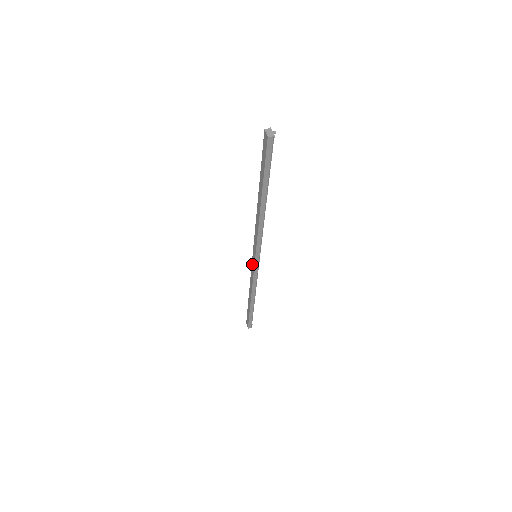
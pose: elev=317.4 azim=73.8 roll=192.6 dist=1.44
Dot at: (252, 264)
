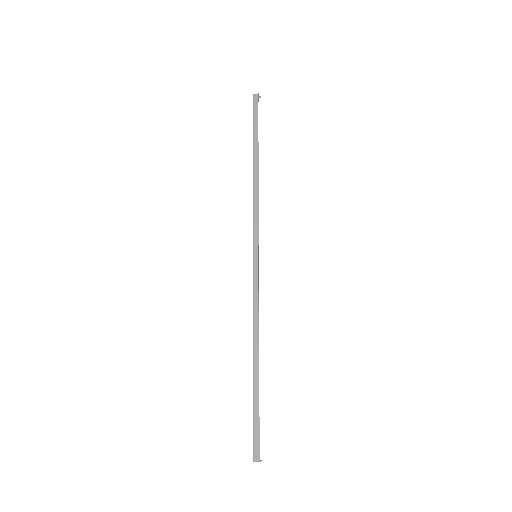
Dot at: occluded
